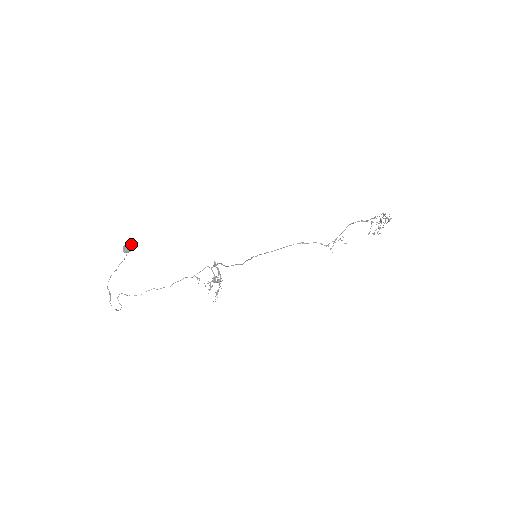
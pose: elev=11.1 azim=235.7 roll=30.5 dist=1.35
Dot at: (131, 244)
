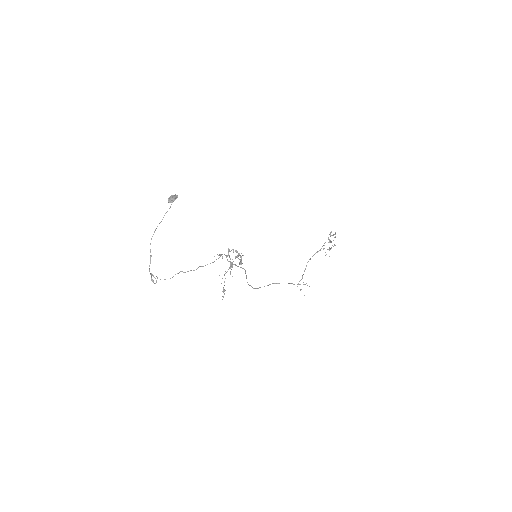
Dot at: (175, 195)
